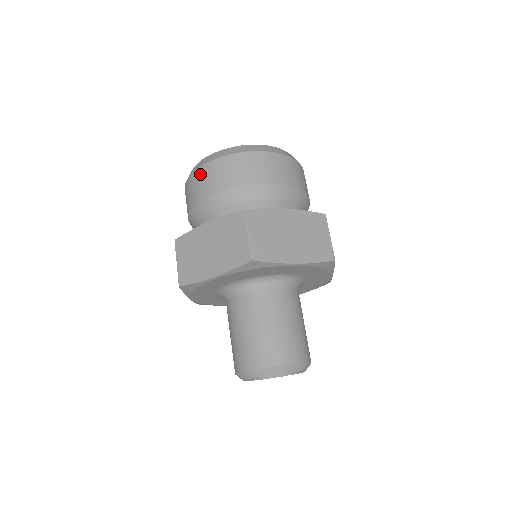
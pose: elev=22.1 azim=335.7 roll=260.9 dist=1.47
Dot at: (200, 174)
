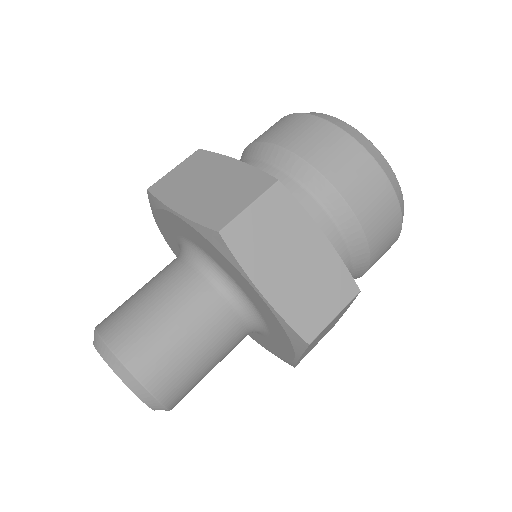
Dot at: (294, 119)
